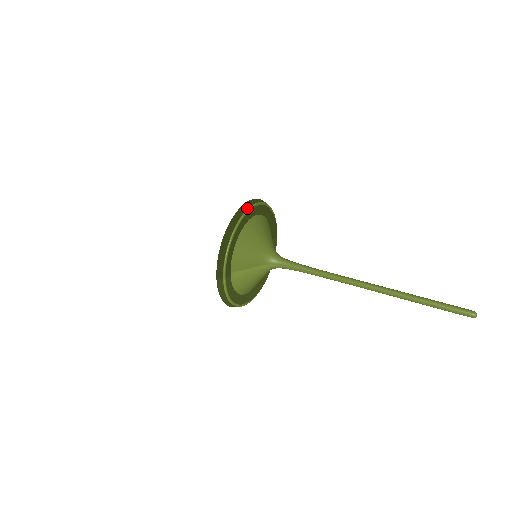
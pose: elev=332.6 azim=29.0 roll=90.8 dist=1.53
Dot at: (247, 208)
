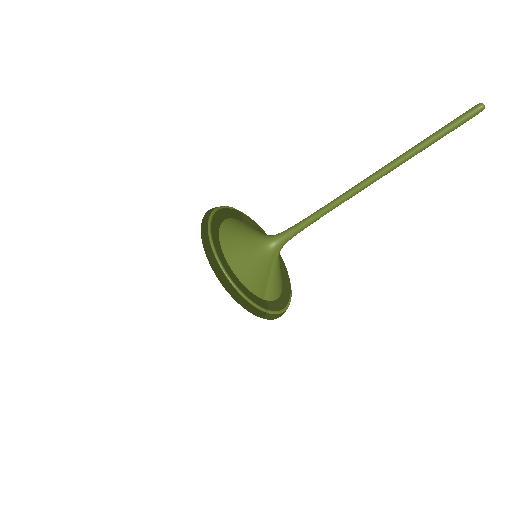
Dot at: (211, 249)
